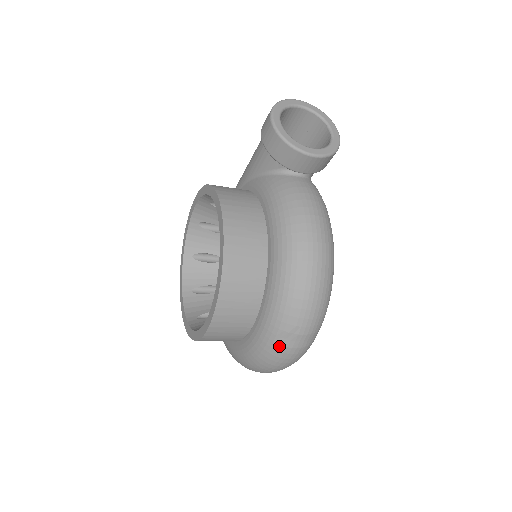
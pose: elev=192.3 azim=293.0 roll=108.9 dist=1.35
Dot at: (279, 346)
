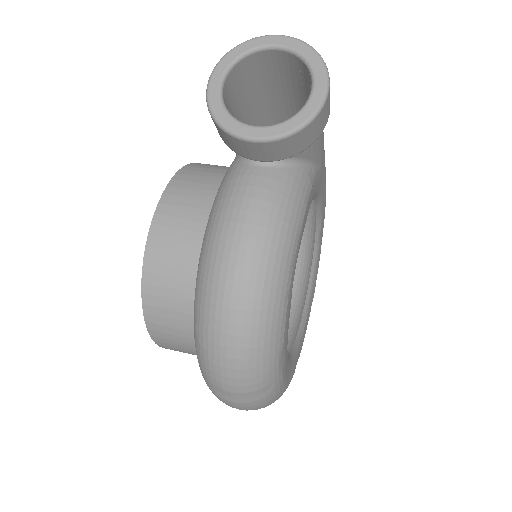
Dot at: (213, 392)
